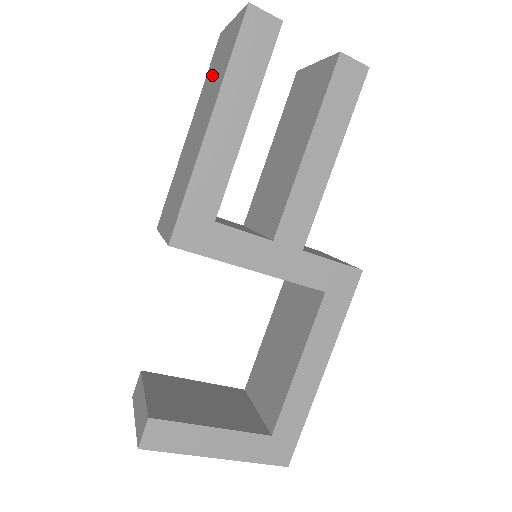
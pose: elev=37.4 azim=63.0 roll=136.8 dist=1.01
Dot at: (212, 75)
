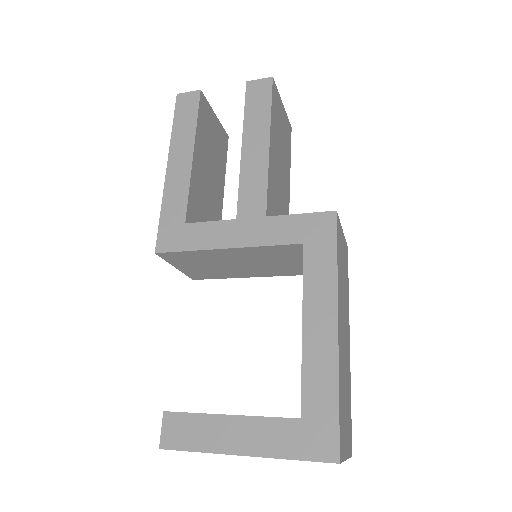
Dot at: occluded
